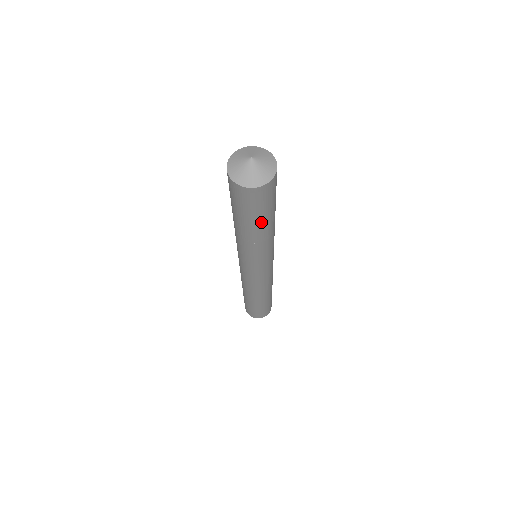
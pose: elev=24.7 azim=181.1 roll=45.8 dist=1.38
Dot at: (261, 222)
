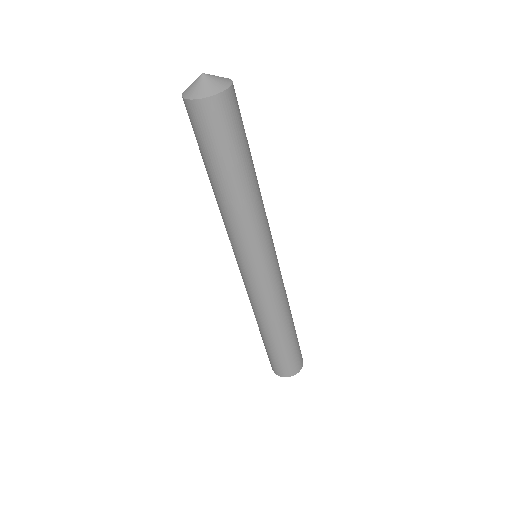
Dot at: (249, 153)
